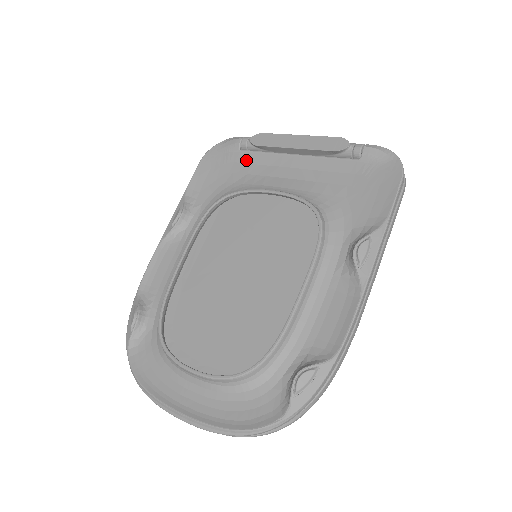
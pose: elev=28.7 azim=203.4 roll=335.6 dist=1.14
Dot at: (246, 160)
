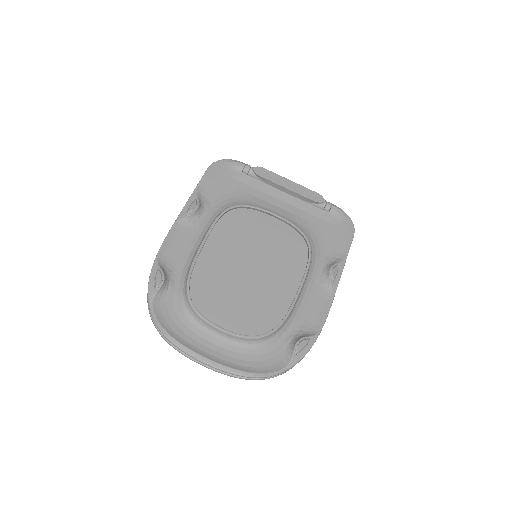
Dot at: (247, 182)
